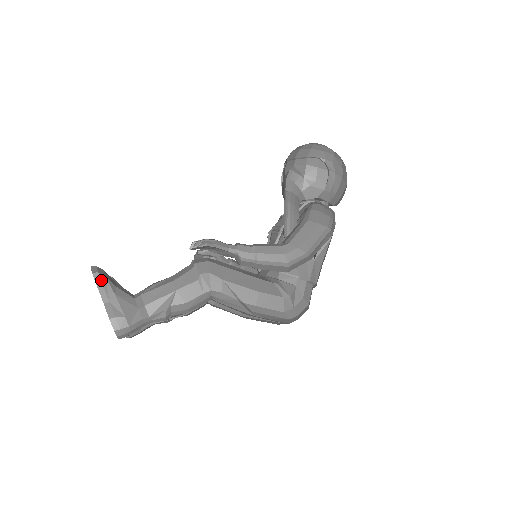
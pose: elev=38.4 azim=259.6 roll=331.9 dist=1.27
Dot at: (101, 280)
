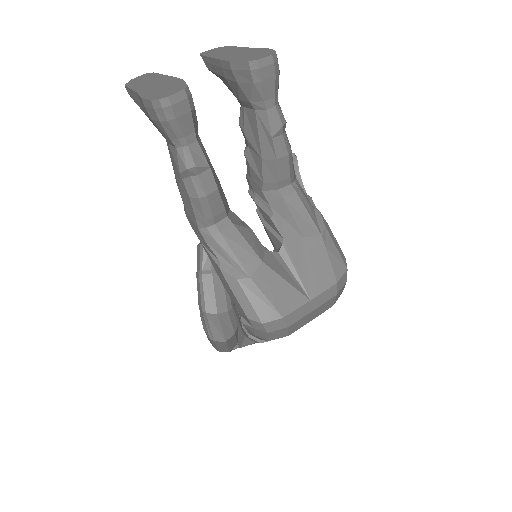
Dot at: occluded
